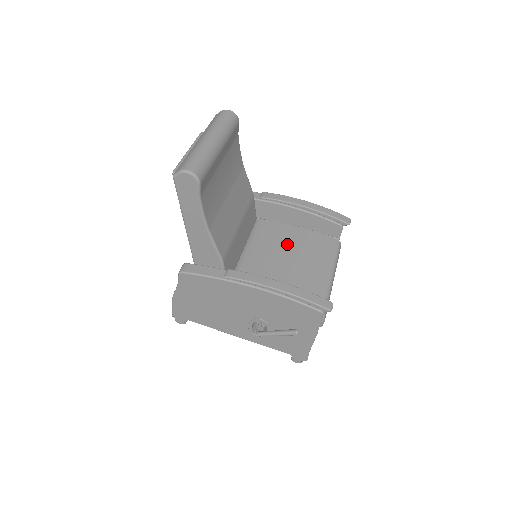
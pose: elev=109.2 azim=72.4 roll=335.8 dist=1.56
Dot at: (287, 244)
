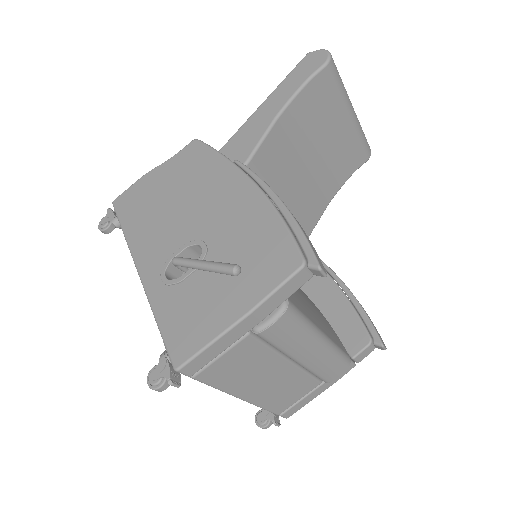
Dot at: occluded
